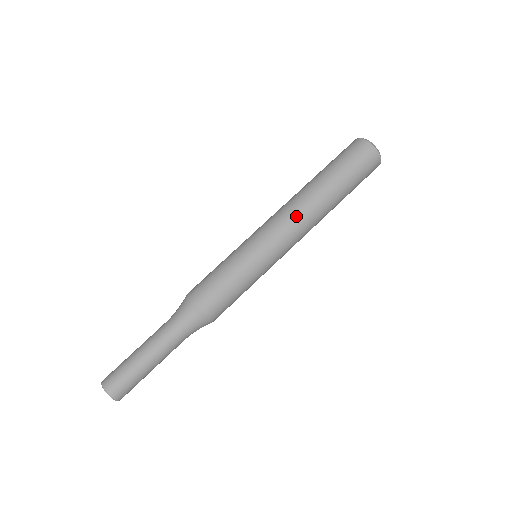
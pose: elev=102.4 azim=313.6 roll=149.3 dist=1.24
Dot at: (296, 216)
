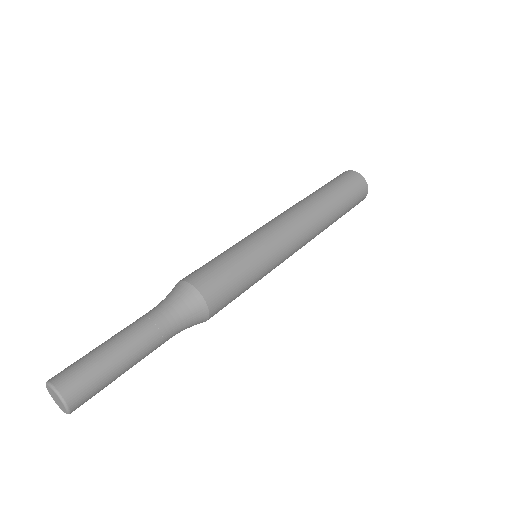
Dot at: (288, 212)
